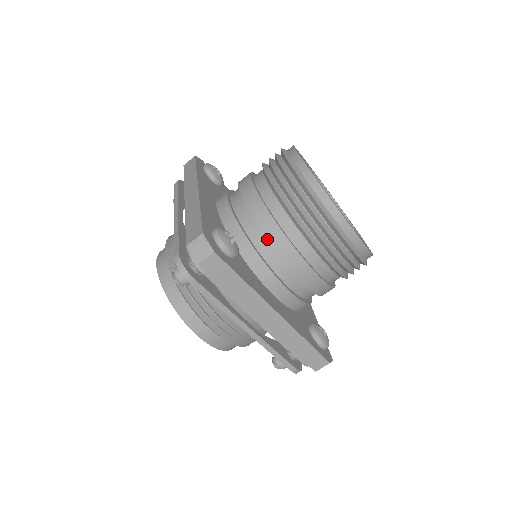
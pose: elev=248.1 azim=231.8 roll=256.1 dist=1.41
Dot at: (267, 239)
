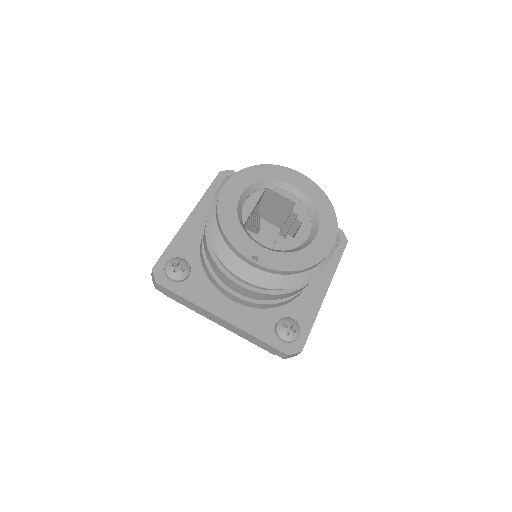
Dot at: occluded
